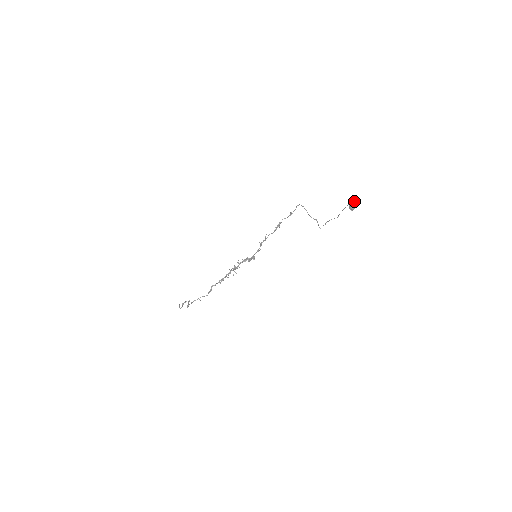
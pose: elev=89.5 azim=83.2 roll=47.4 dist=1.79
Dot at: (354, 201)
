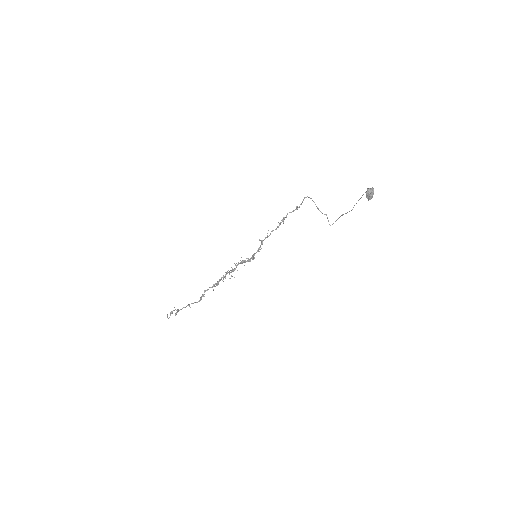
Dot at: (372, 188)
